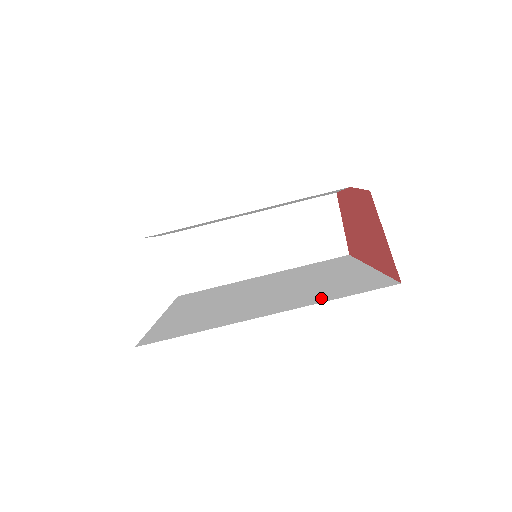
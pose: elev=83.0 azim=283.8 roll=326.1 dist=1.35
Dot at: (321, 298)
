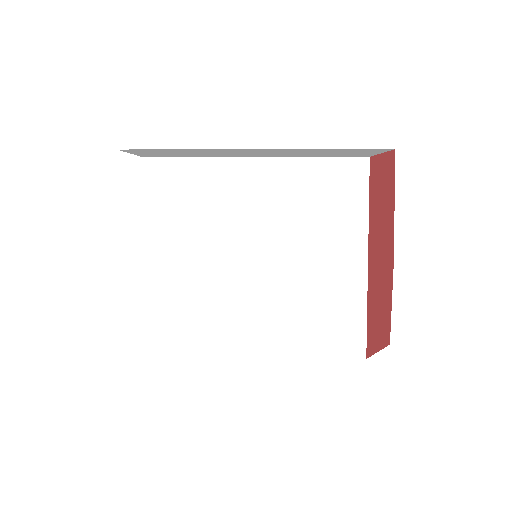
Dot at: (303, 346)
